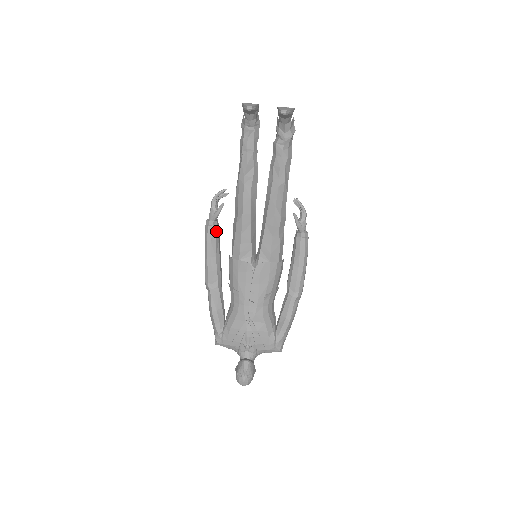
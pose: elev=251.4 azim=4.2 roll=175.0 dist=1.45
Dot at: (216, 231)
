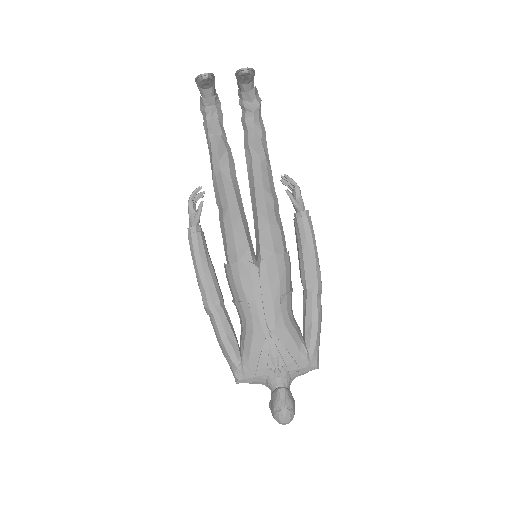
Dot at: (202, 238)
